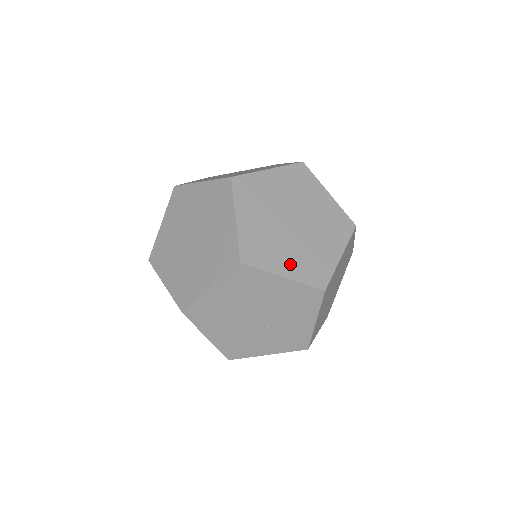
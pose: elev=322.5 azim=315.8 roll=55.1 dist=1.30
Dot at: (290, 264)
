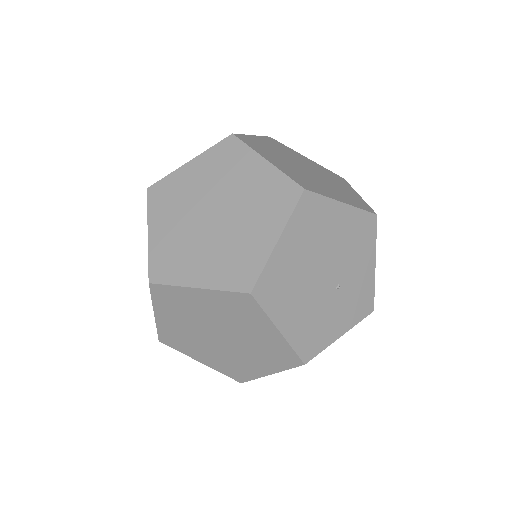
Dot at: (337, 195)
